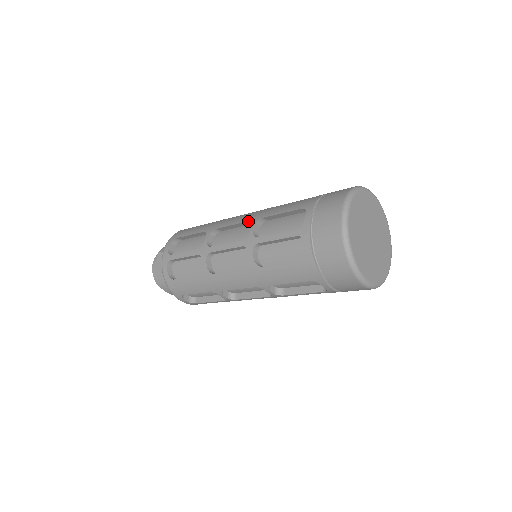
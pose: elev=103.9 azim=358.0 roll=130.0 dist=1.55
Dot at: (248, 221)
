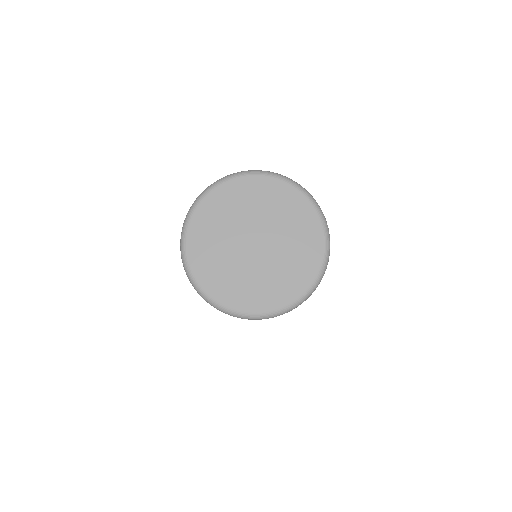
Dot at: occluded
